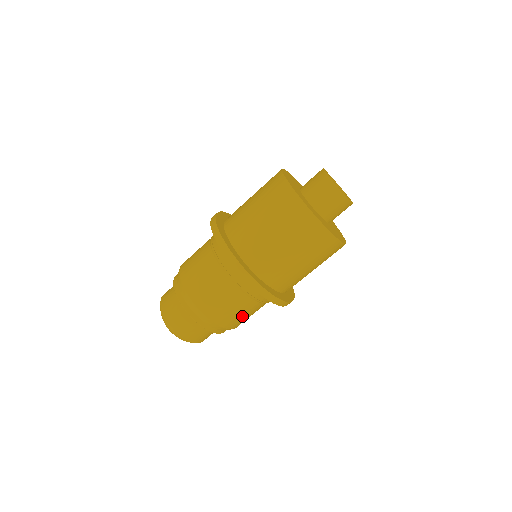
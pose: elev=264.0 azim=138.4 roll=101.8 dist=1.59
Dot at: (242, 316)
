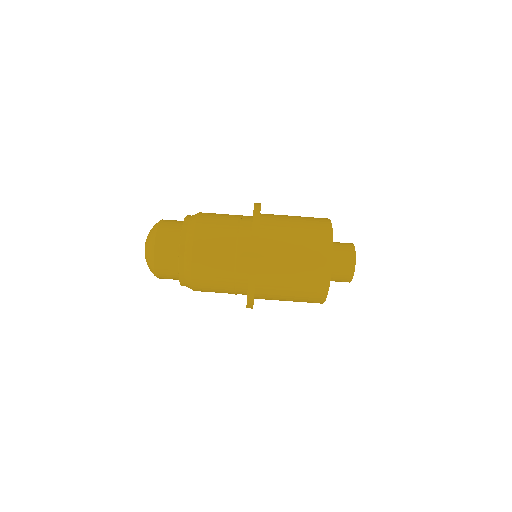
Dot at: occluded
